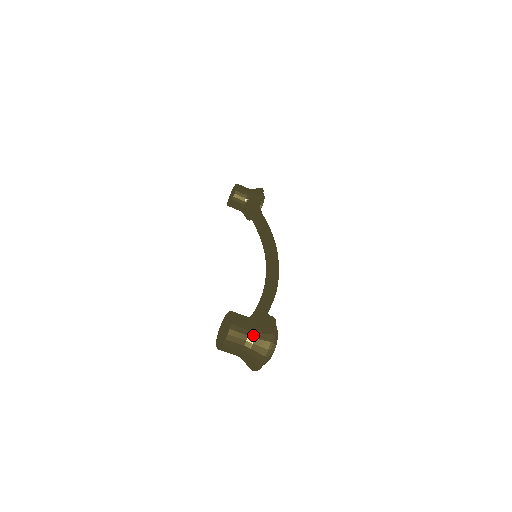
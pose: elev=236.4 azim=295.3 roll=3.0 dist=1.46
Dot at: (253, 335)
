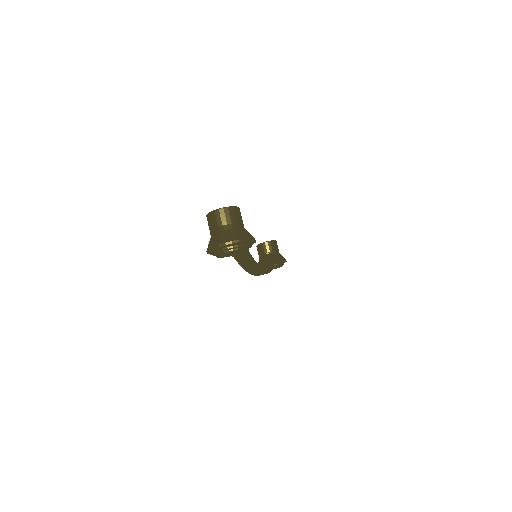
Dot at: (238, 227)
